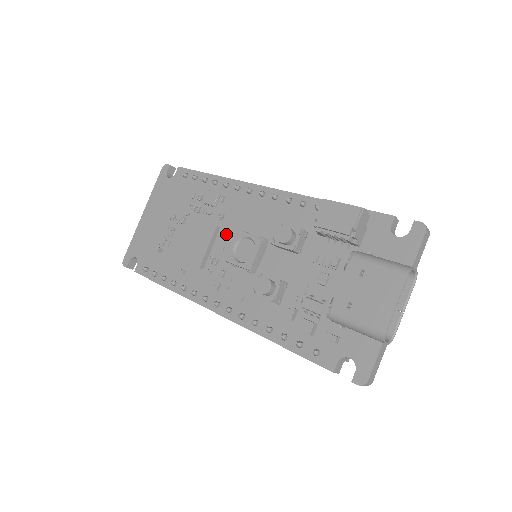
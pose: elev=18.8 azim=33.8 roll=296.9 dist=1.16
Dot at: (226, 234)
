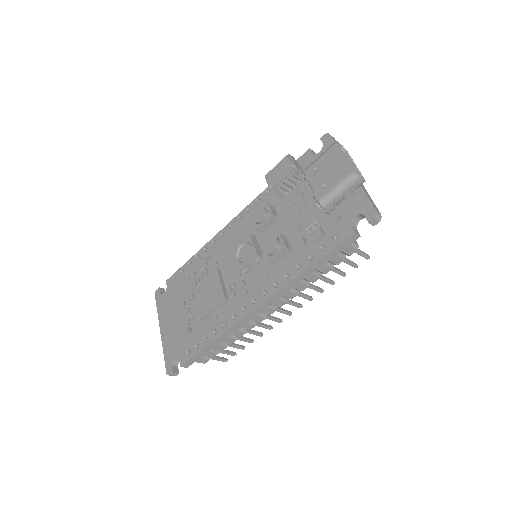
Dot at: (227, 267)
